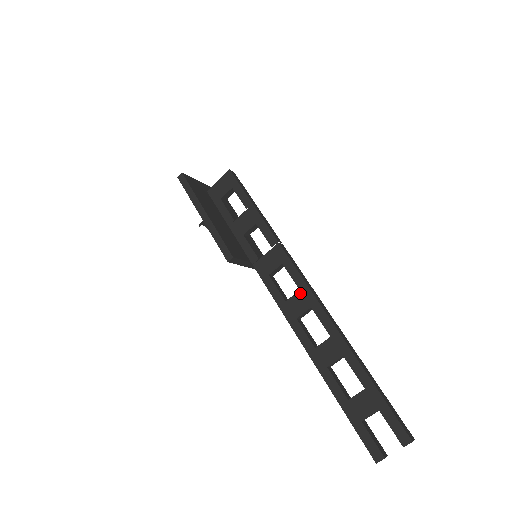
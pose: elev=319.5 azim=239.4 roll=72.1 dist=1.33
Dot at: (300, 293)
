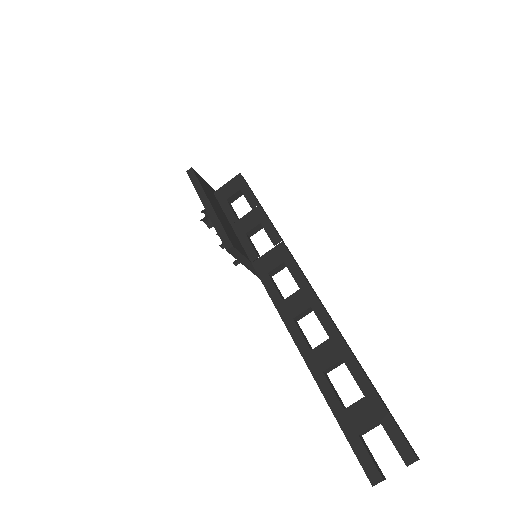
Dot at: (300, 292)
